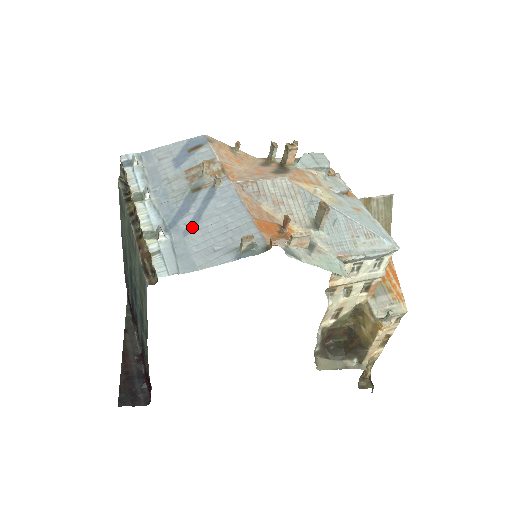
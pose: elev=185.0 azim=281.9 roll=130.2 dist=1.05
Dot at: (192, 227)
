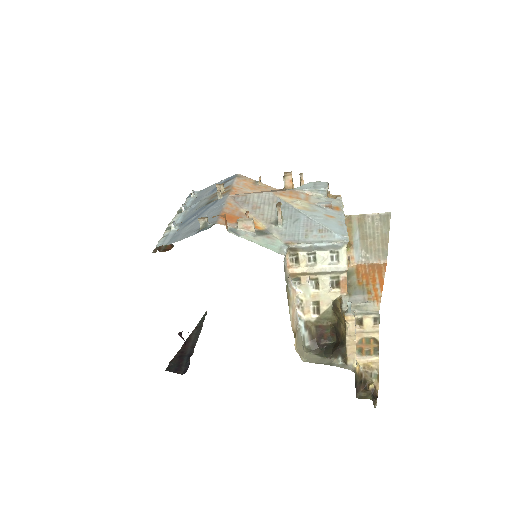
Dot at: (191, 222)
